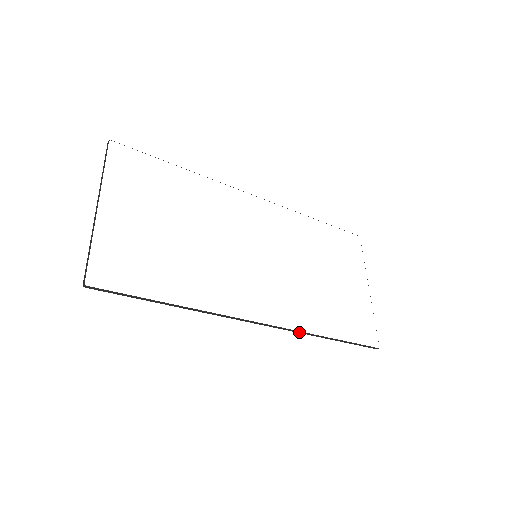
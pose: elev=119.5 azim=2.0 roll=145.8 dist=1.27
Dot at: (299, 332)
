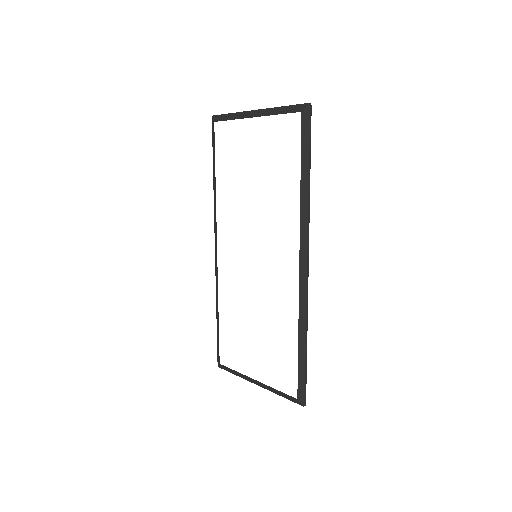
Dot at: (307, 308)
